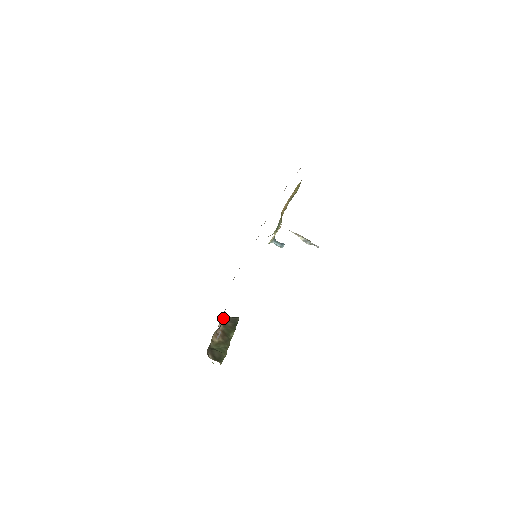
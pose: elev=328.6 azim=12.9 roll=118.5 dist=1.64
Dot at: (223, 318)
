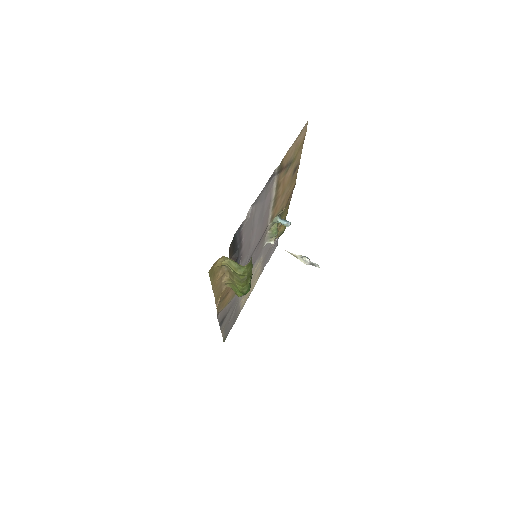
Dot at: occluded
